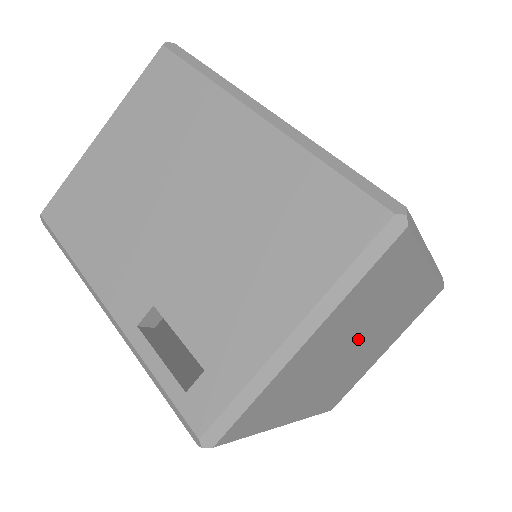
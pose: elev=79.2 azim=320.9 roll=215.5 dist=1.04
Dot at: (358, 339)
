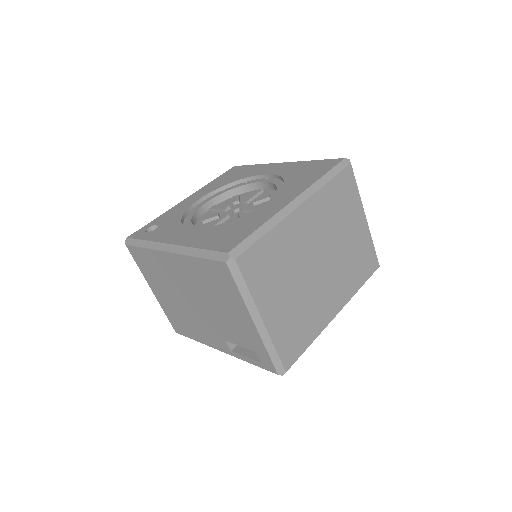
Dot at: (309, 266)
